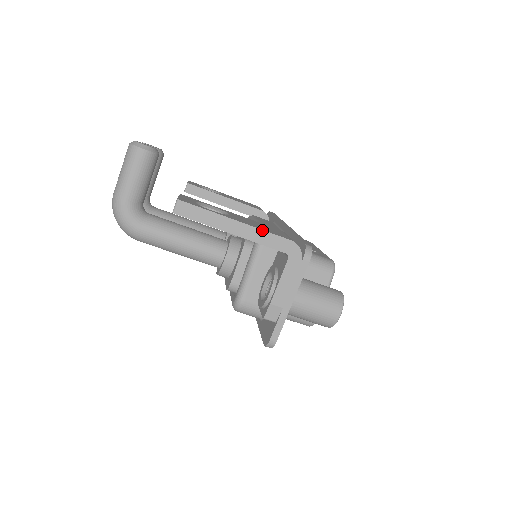
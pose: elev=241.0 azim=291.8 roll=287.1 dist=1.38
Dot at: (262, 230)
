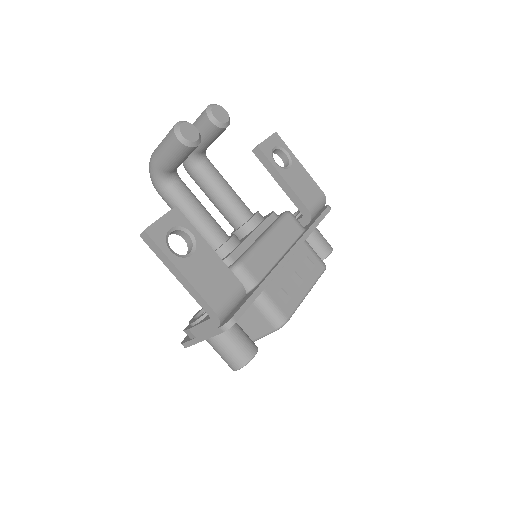
Dot at: (197, 291)
